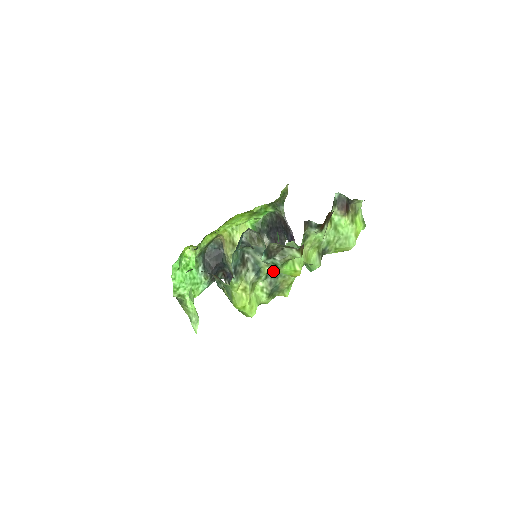
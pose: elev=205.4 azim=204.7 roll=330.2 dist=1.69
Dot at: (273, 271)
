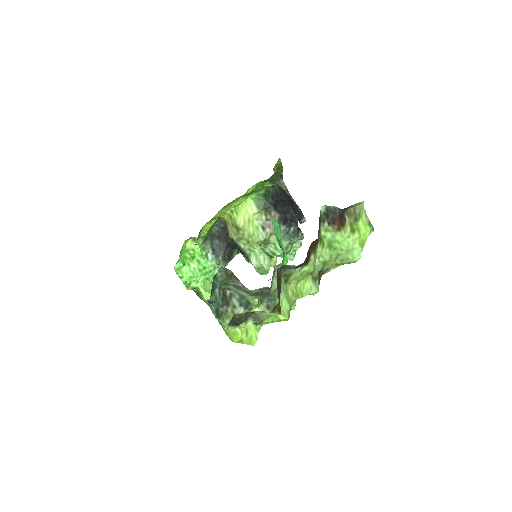
Dot at: occluded
